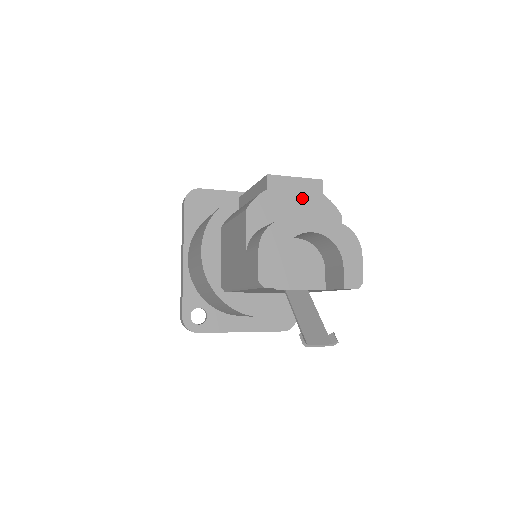
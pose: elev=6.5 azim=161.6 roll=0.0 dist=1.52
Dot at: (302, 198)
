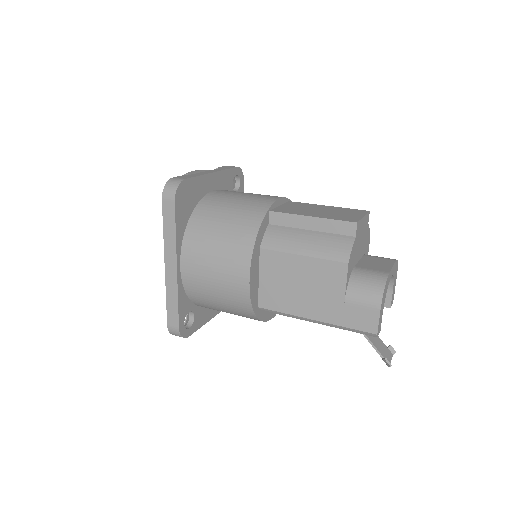
Dot at: (363, 234)
